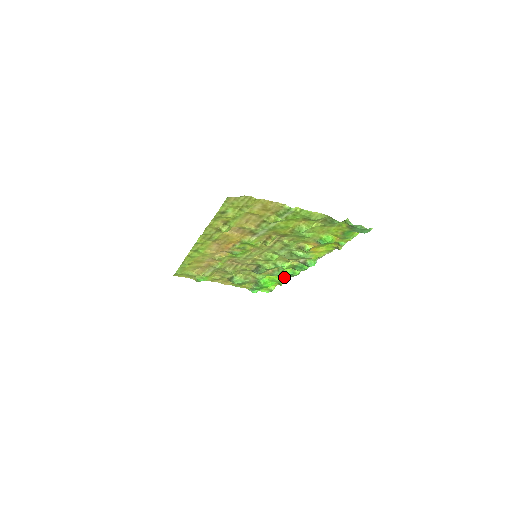
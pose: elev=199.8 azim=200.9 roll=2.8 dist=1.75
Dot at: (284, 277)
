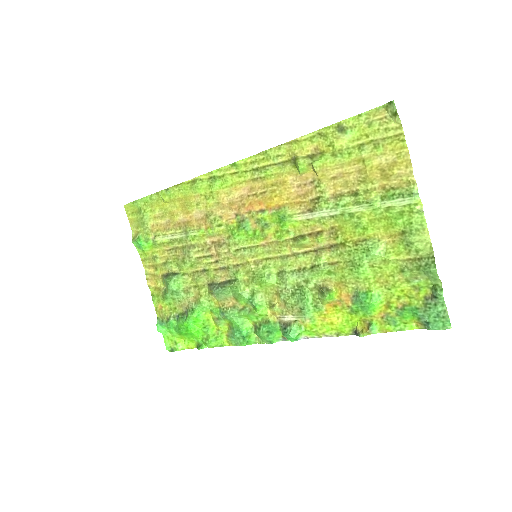
Dot at: (221, 337)
